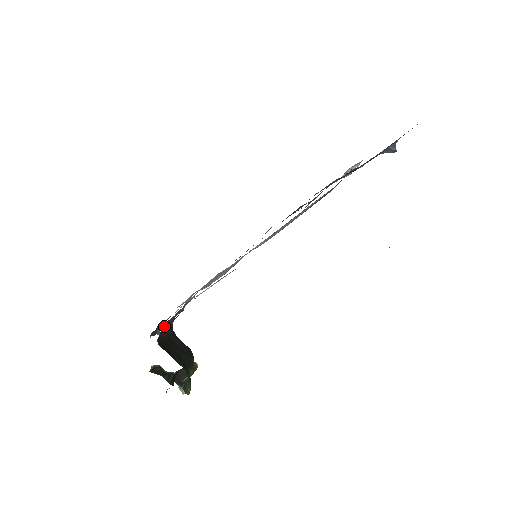
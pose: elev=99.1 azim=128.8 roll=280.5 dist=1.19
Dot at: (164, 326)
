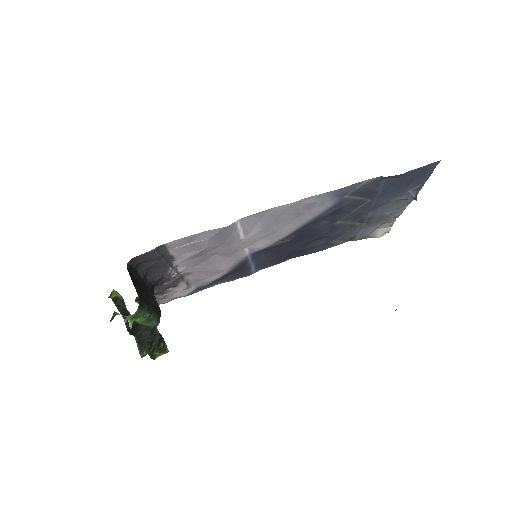
Dot at: (145, 273)
